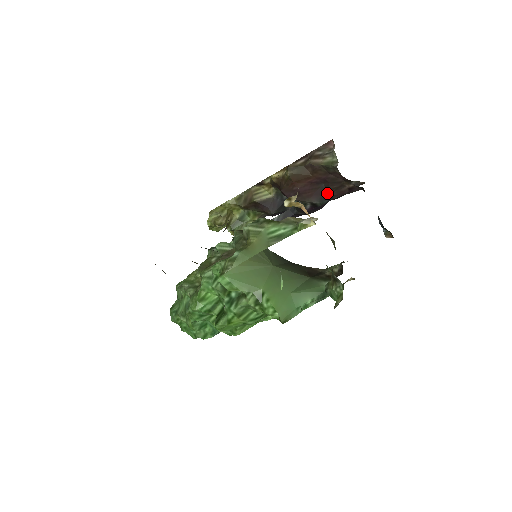
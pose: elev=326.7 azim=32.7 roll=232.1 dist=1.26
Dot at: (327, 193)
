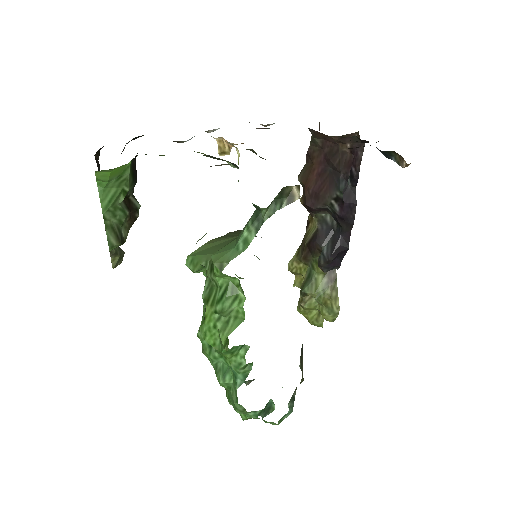
Dot at: (338, 175)
